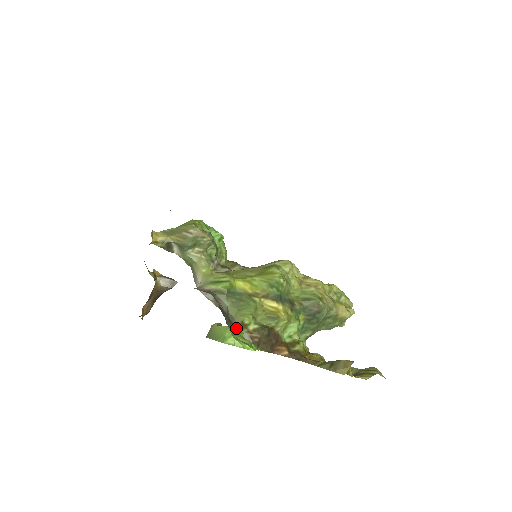
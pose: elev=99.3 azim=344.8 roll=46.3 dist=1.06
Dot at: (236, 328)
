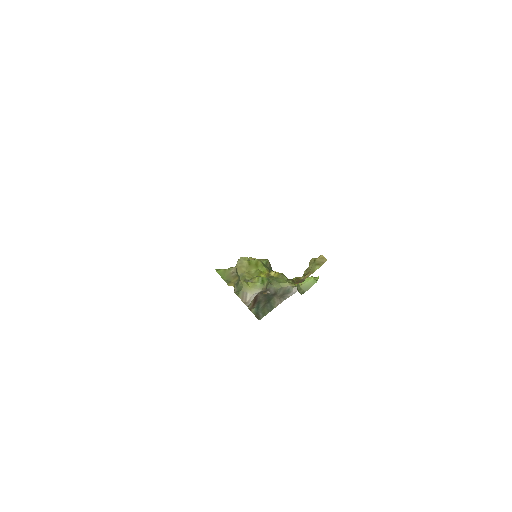
Dot at: (294, 286)
